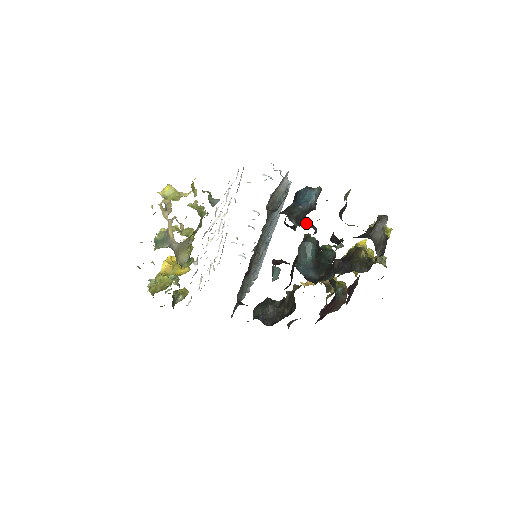
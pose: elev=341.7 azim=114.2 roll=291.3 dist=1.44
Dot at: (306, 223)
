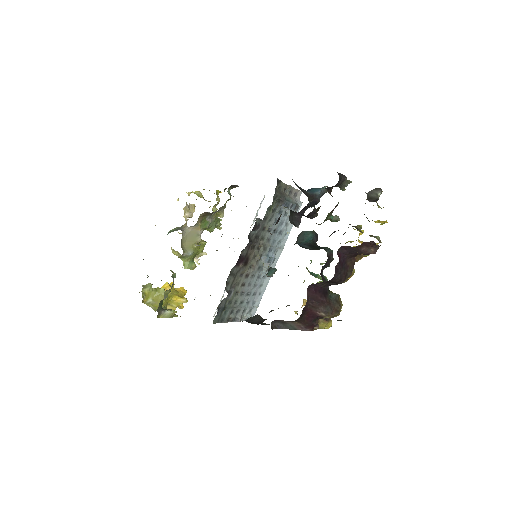
Dot at: occluded
